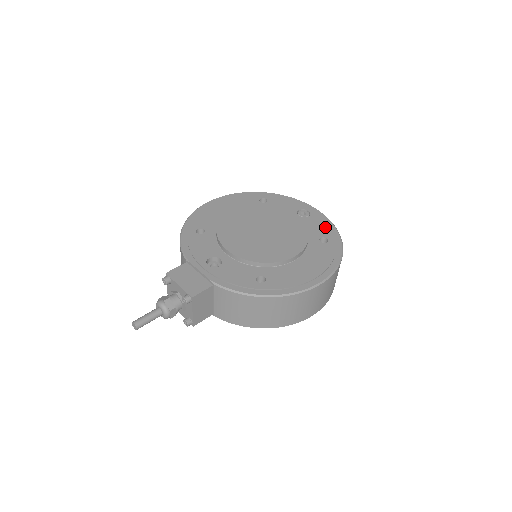
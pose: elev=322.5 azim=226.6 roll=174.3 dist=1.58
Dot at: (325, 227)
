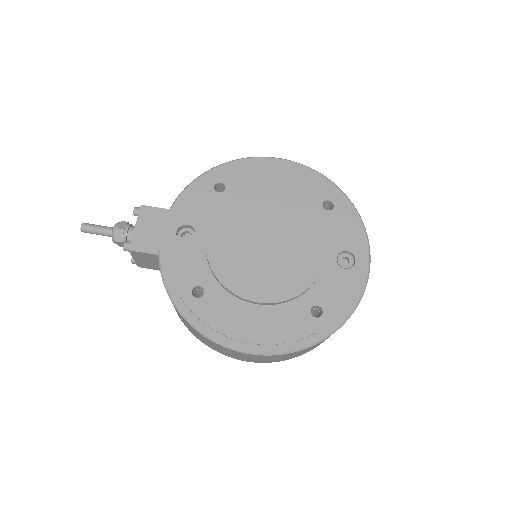
Dot at: (342, 298)
